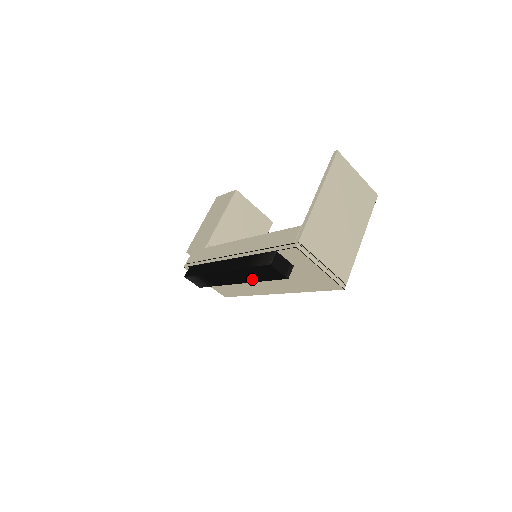
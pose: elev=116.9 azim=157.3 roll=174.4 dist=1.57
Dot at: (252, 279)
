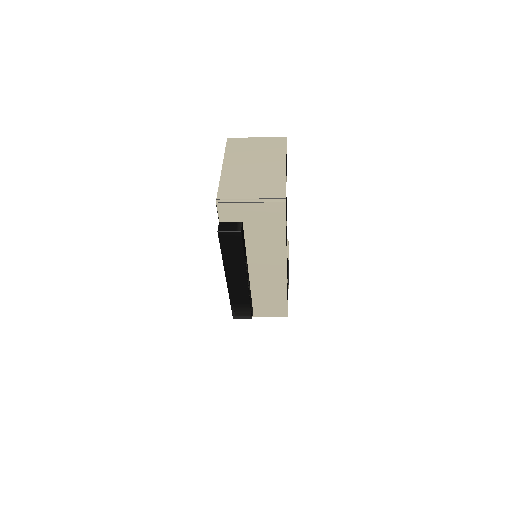
Dot at: (240, 263)
